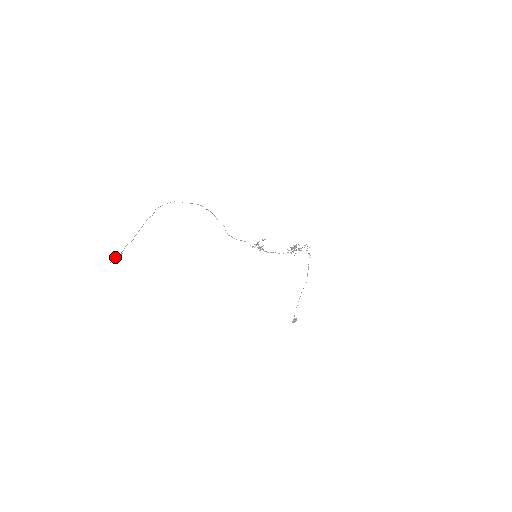
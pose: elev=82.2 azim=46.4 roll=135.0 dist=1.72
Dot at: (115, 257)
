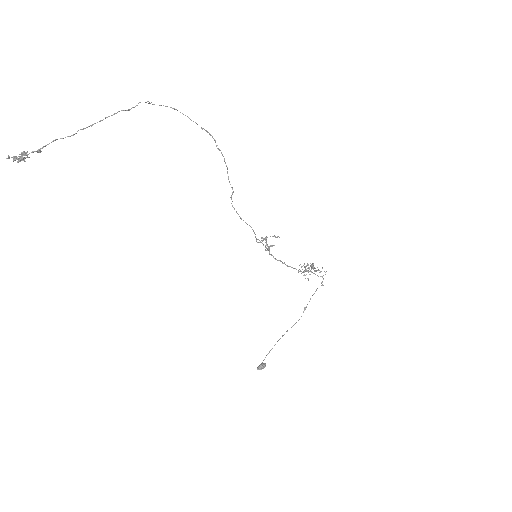
Dot at: occluded
